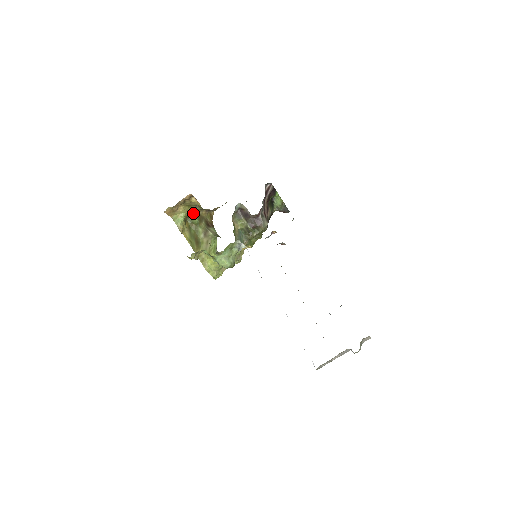
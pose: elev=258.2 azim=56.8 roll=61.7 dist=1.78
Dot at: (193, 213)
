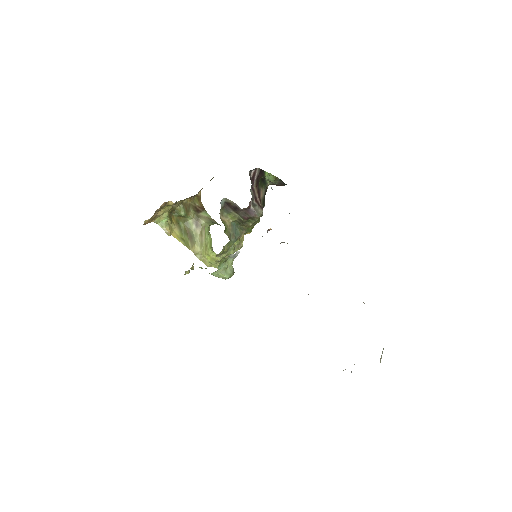
Dot at: (176, 207)
